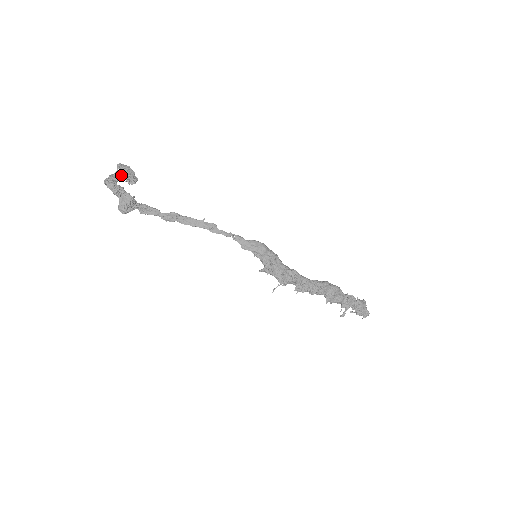
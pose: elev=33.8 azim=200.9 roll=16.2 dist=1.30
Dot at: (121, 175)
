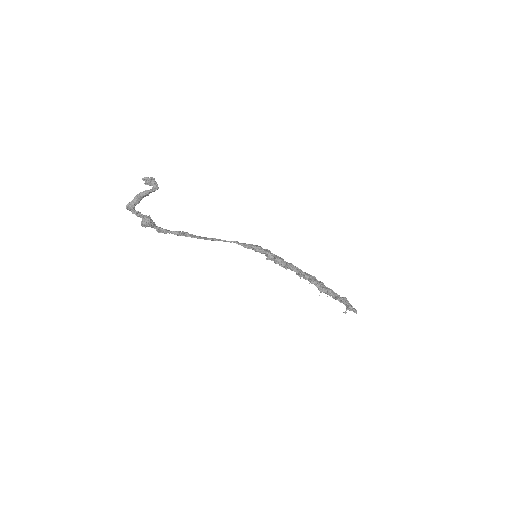
Dot at: (149, 178)
